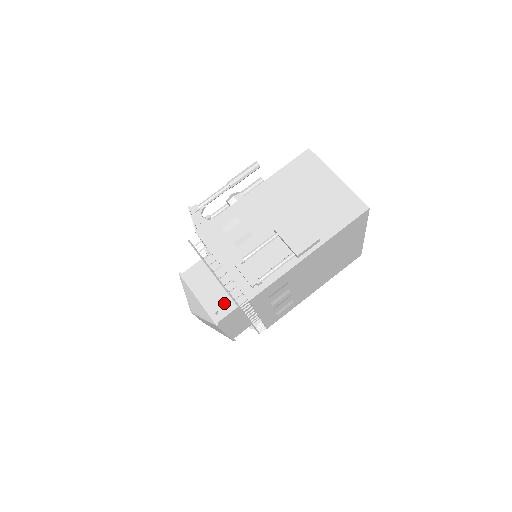
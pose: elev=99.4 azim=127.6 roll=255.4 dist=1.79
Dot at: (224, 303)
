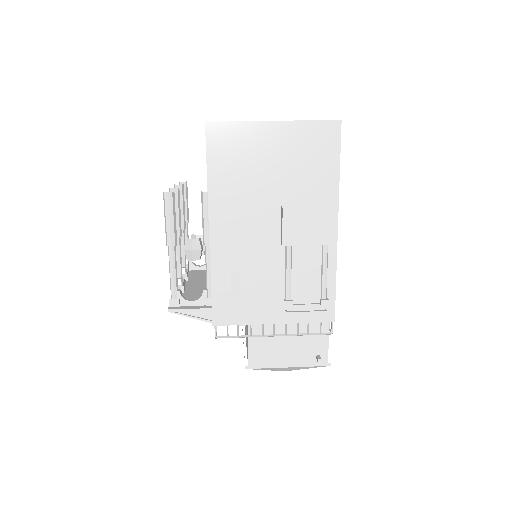
Dot at: (314, 344)
